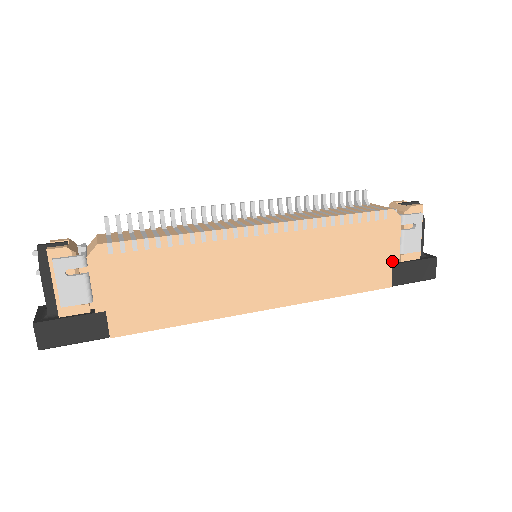
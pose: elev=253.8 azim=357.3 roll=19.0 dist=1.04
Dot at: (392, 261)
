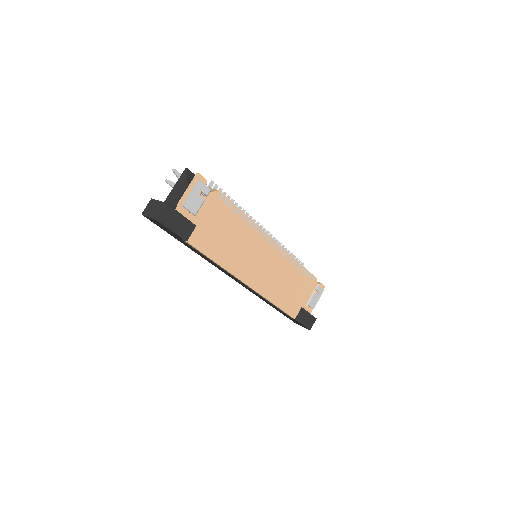
Dot at: (302, 305)
